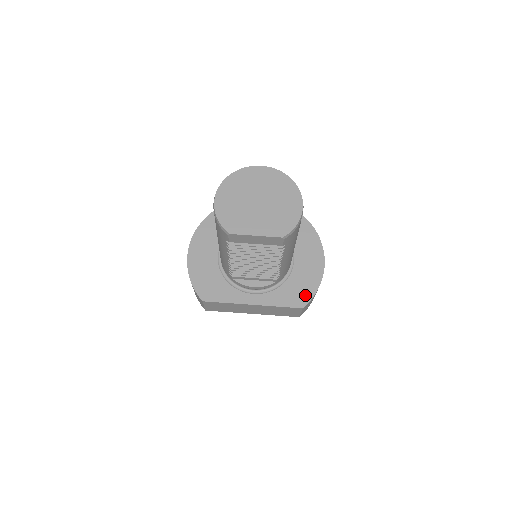
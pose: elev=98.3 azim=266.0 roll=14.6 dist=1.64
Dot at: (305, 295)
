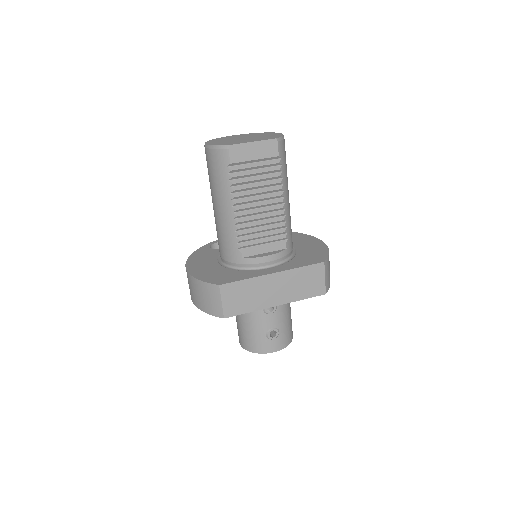
Dot at: (320, 256)
